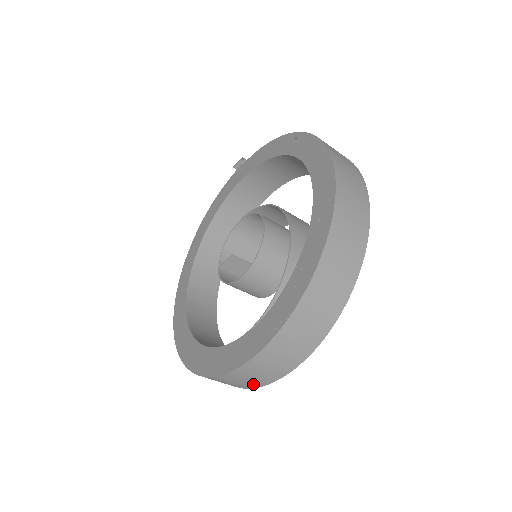
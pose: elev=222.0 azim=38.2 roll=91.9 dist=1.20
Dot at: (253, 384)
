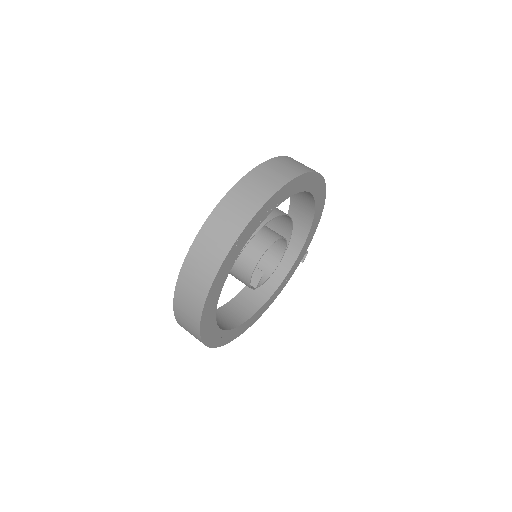
Dot at: (201, 291)
